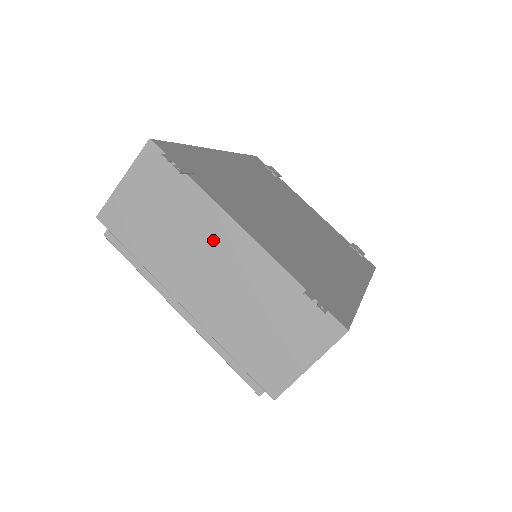
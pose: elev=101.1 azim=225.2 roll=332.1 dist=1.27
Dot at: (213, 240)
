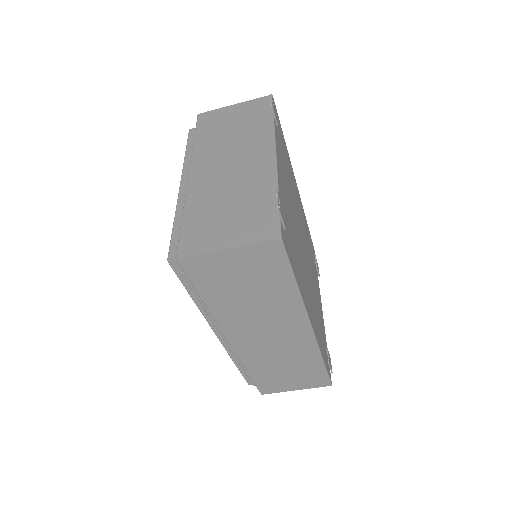
Dot at: (251, 150)
